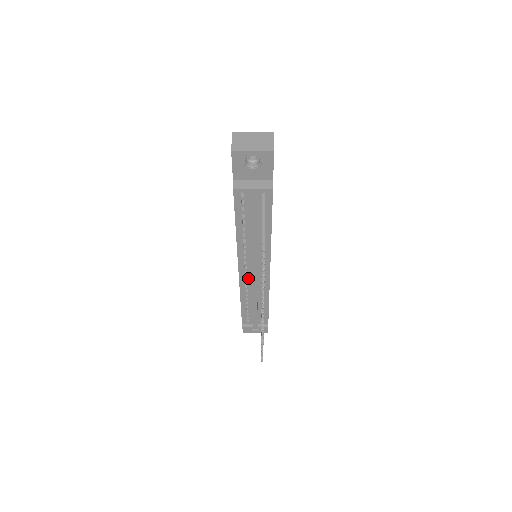
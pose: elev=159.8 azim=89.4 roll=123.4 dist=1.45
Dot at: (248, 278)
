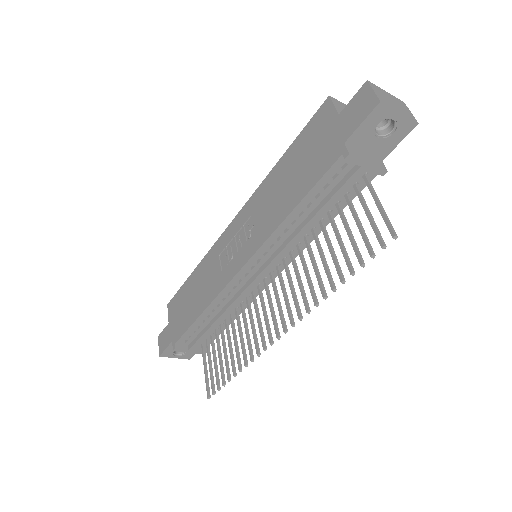
Dot at: (241, 283)
